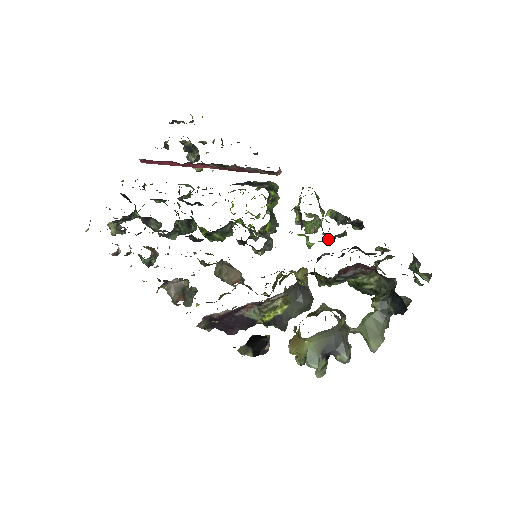
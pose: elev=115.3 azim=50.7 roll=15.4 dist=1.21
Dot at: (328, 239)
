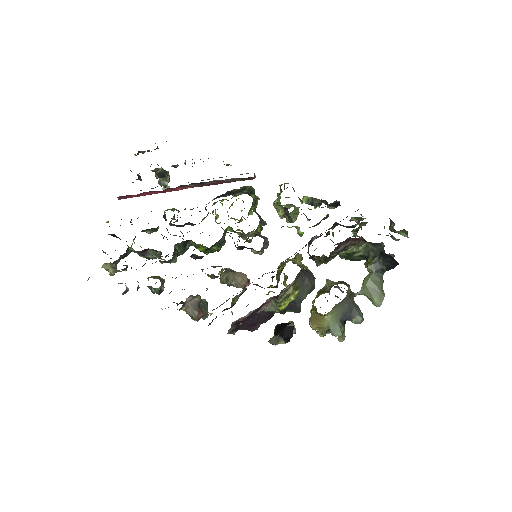
Dot at: (316, 224)
